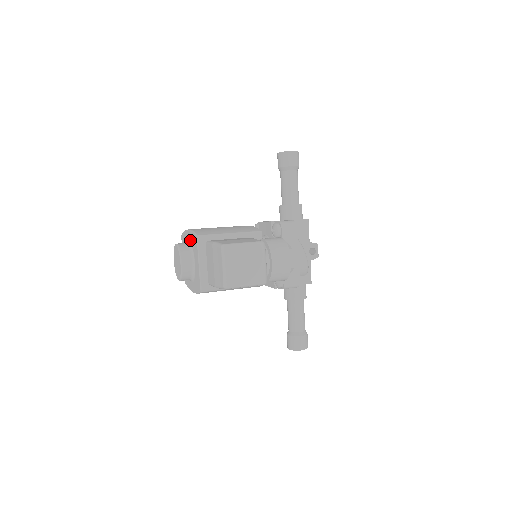
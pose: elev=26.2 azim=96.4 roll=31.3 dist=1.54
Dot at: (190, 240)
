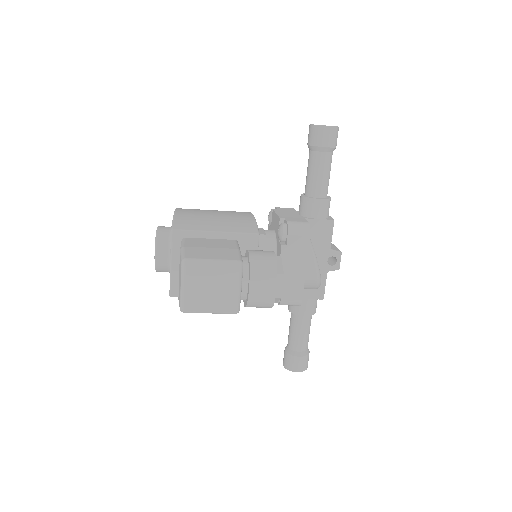
Dot at: occluded
